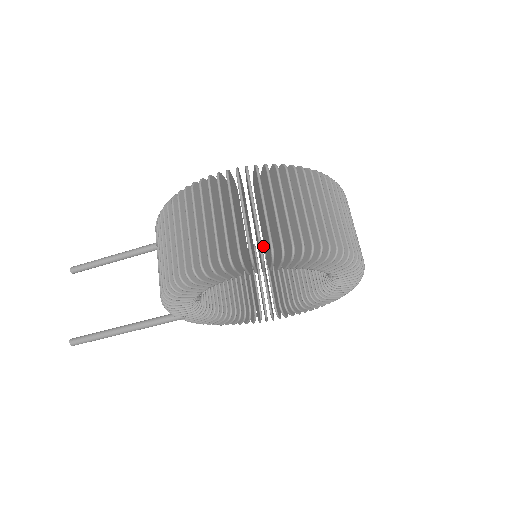
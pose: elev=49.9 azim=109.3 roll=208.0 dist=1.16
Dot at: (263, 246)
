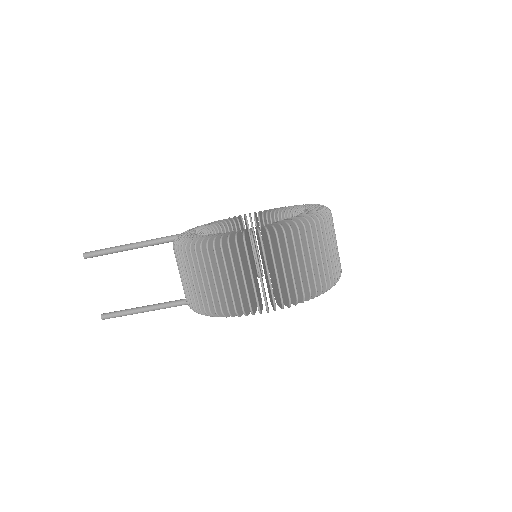
Dot at: (250, 221)
